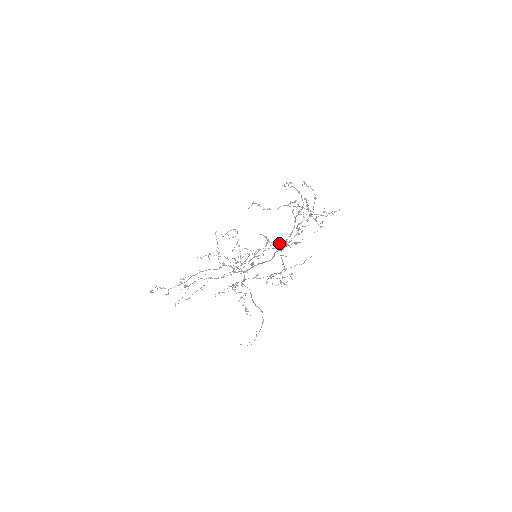
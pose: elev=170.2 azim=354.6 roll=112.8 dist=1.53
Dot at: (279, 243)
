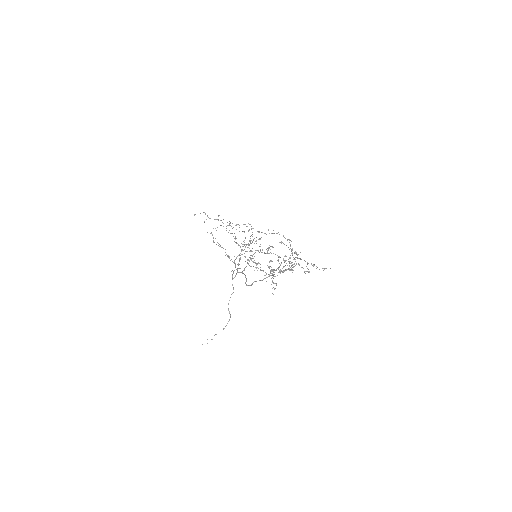
Dot at: (268, 267)
